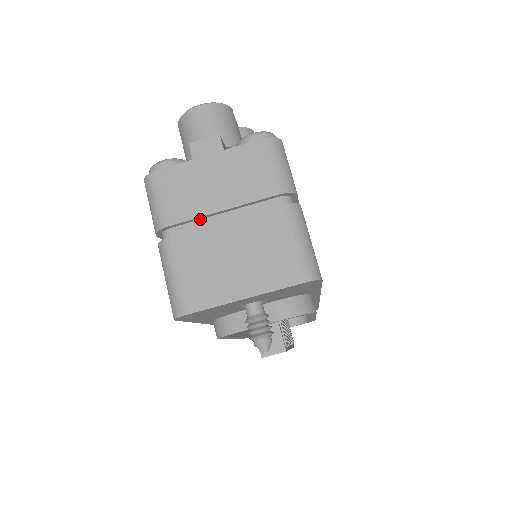
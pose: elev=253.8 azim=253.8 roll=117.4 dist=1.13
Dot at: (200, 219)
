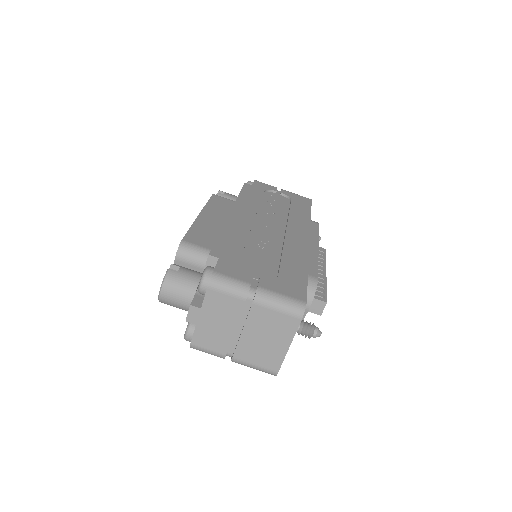
Dot at: (232, 338)
